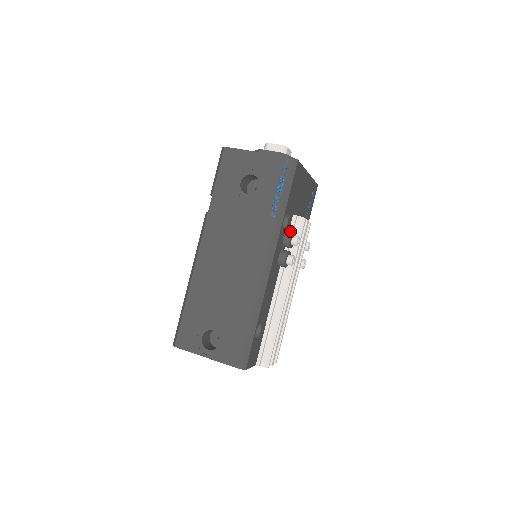
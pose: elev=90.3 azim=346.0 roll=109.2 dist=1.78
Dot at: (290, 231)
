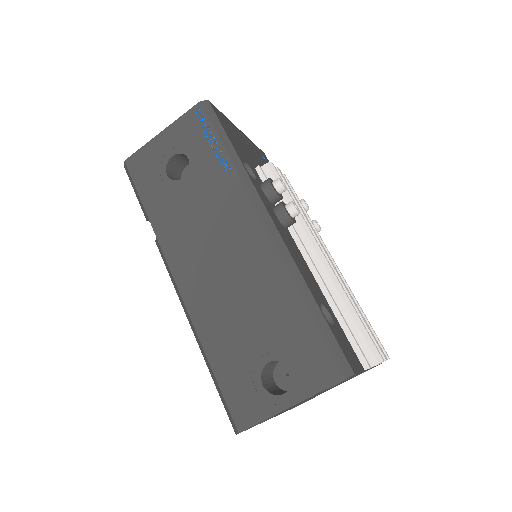
Dot at: occluded
